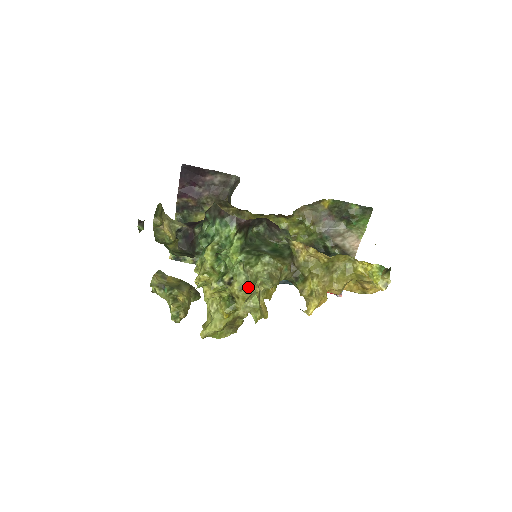
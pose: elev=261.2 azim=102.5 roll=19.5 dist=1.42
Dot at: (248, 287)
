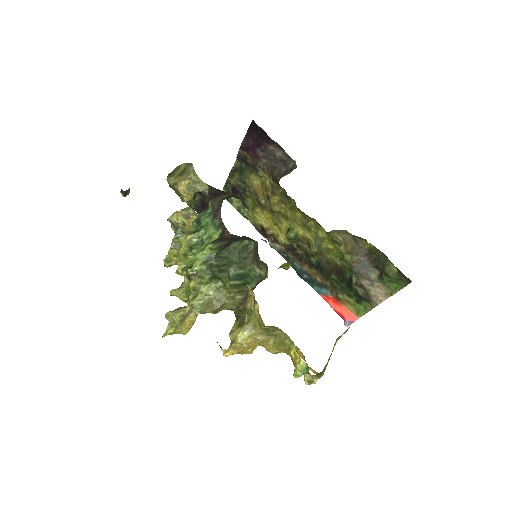
Dot at: (189, 297)
